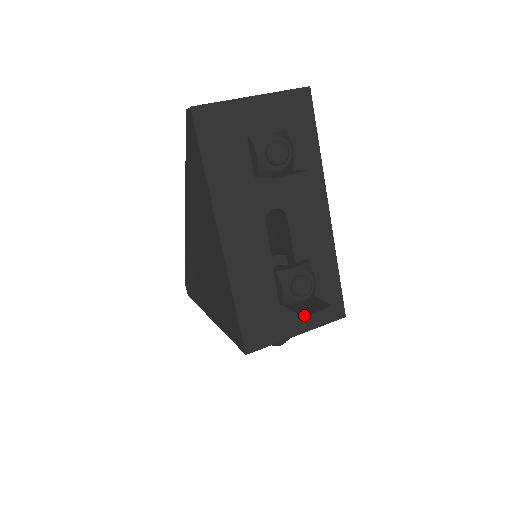
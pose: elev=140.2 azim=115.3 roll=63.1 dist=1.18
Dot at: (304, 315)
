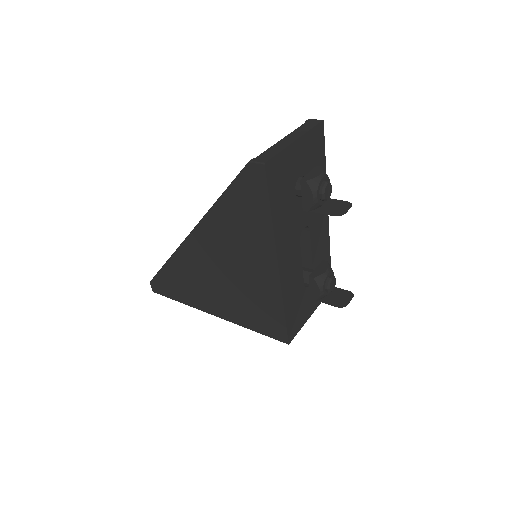
Dot at: occluded
